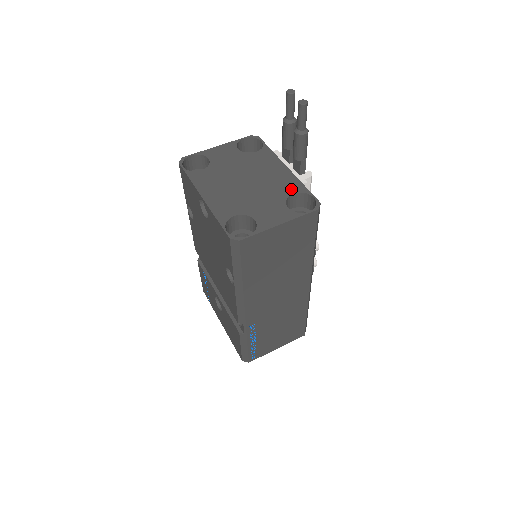
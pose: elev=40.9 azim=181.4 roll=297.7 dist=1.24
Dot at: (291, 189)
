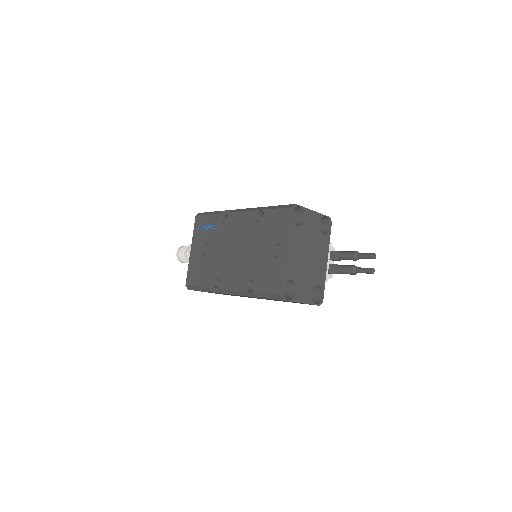
Dot at: (320, 281)
